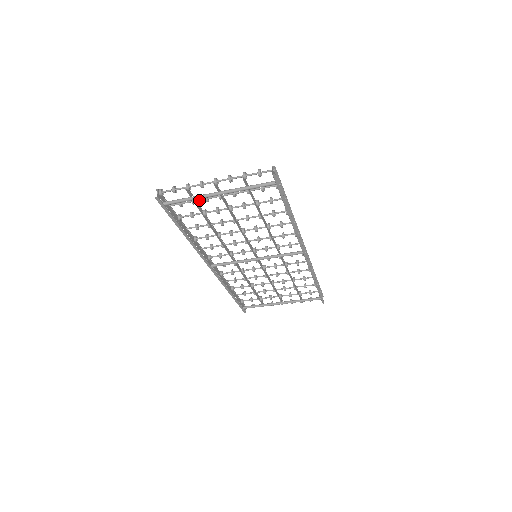
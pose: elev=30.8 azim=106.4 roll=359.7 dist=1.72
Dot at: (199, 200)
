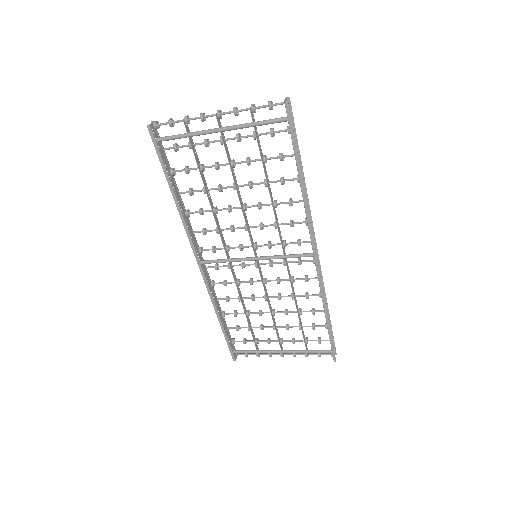
Dot at: (197, 144)
